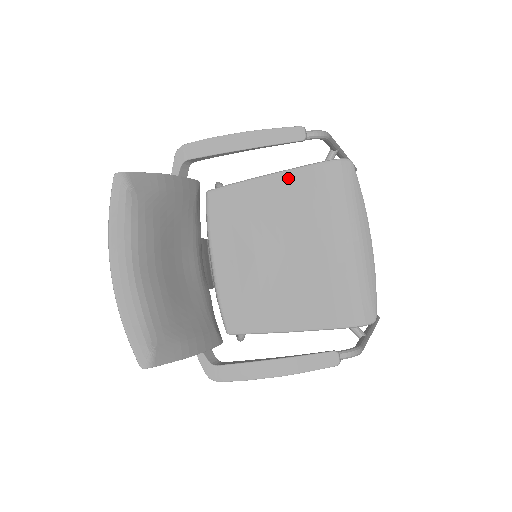
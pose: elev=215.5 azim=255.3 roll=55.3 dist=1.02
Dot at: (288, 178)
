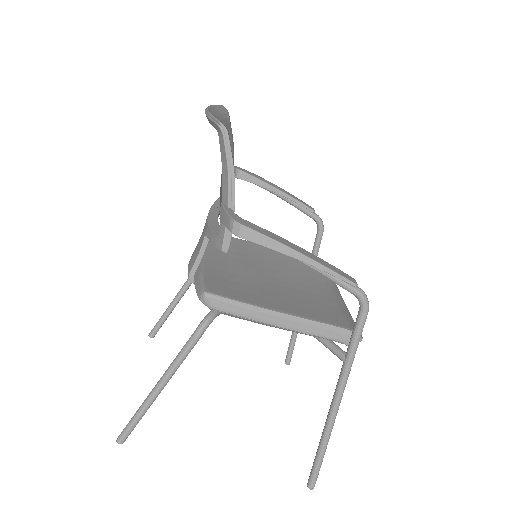
Dot at: occluded
